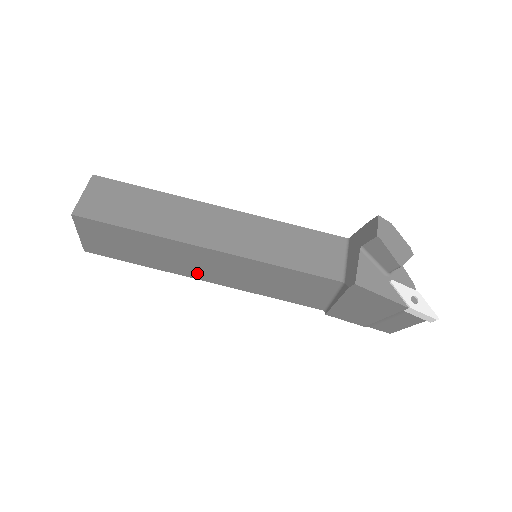
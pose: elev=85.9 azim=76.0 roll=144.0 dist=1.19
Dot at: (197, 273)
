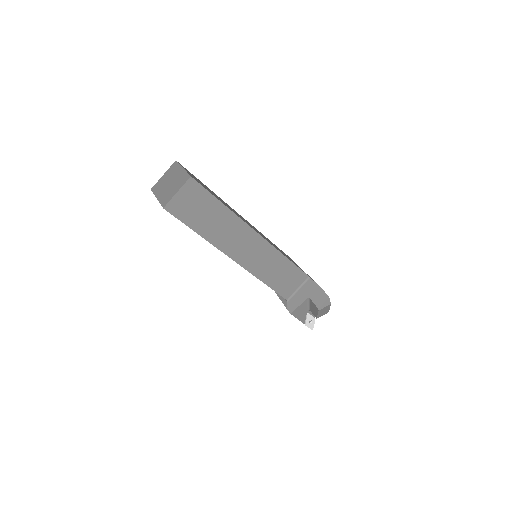
Dot at: occluded
